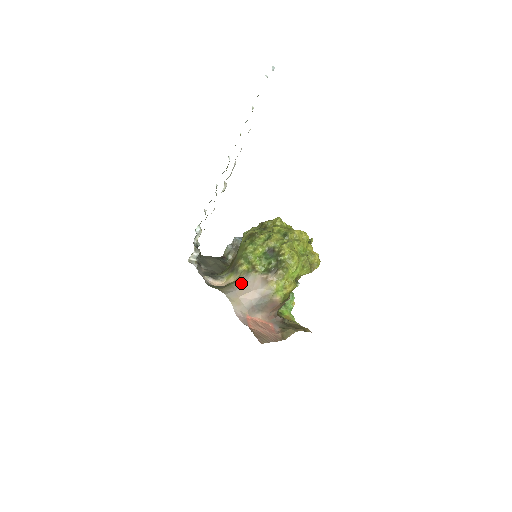
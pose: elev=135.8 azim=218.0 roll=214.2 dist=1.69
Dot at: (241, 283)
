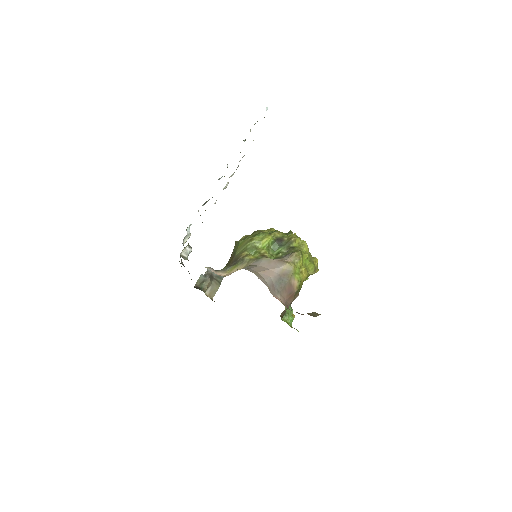
Dot at: (254, 265)
